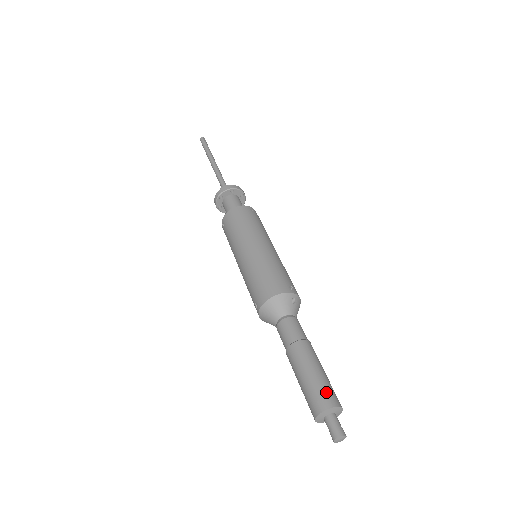
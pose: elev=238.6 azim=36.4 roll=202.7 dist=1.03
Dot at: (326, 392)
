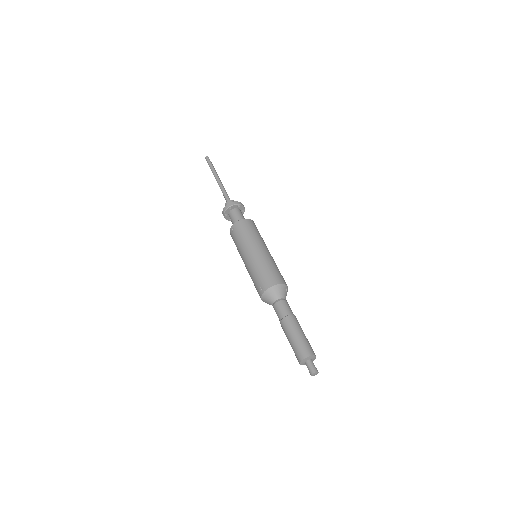
Dot at: (309, 347)
